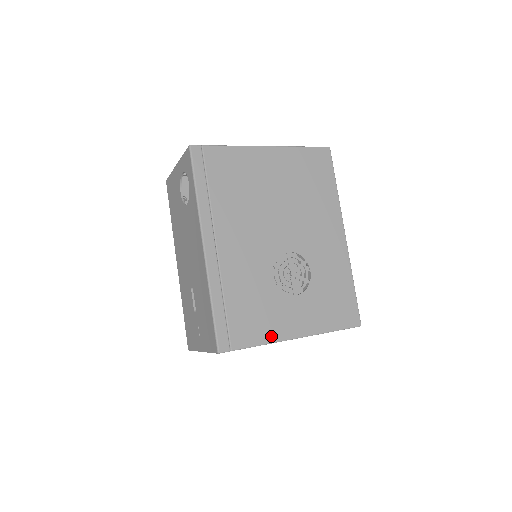
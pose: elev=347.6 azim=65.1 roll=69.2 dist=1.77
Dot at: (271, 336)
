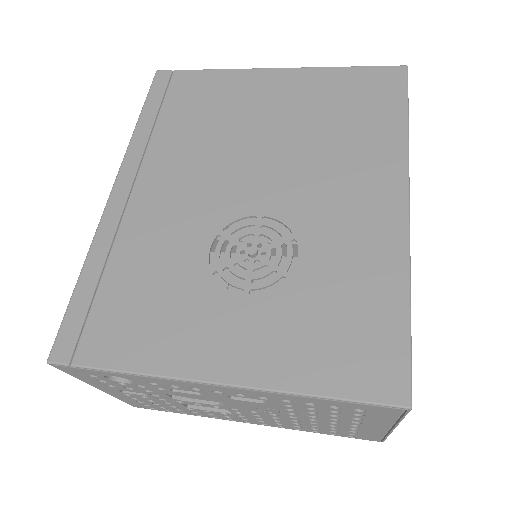
Dot at: (161, 361)
